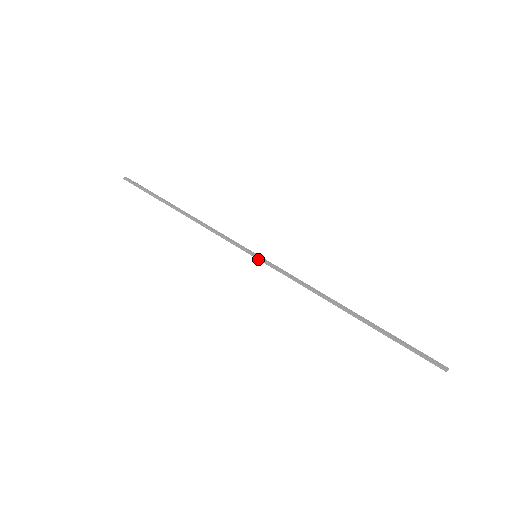
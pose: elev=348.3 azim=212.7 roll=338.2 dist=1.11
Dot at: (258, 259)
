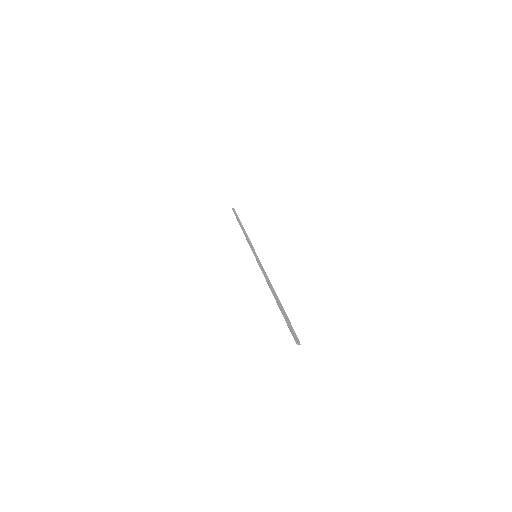
Dot at: occluded
